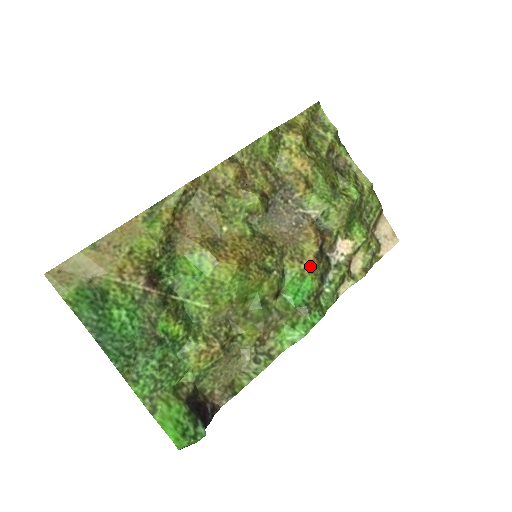
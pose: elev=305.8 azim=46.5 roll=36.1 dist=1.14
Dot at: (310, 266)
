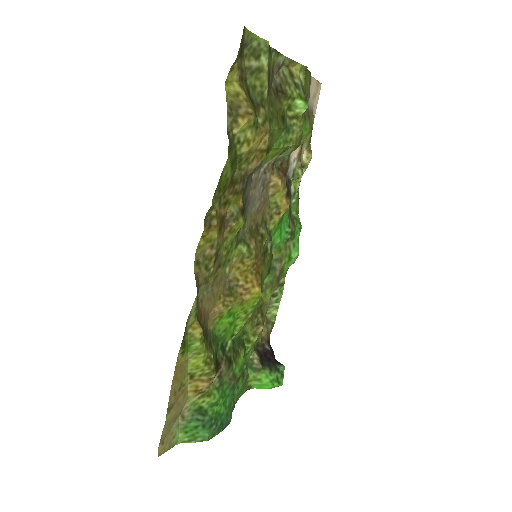
Dot at: occluded
